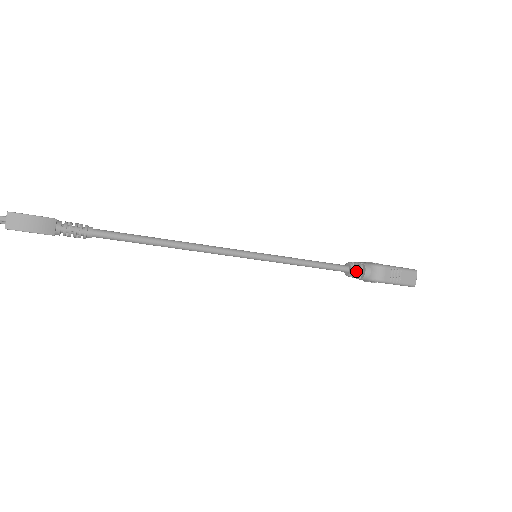
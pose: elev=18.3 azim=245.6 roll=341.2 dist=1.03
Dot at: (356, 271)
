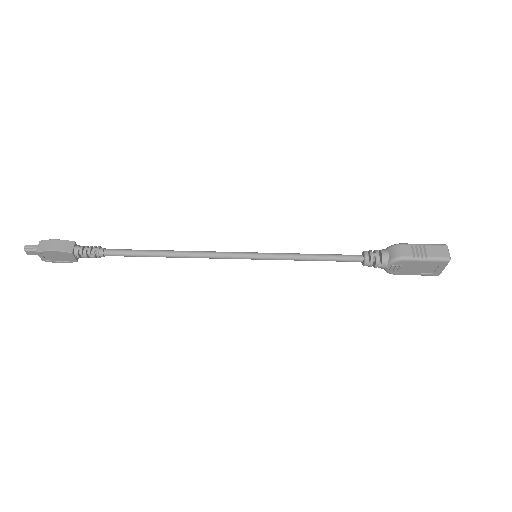
Dot at: (370, 255)
